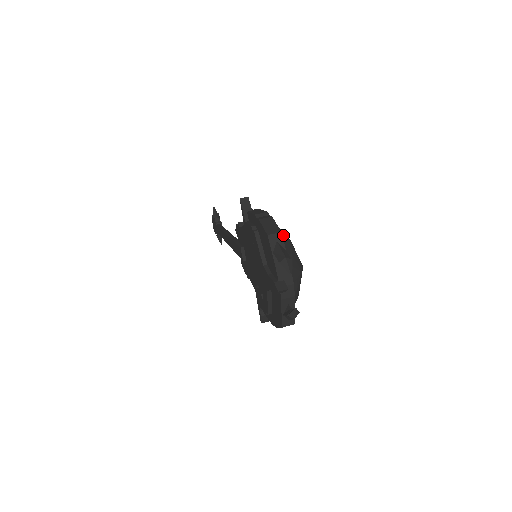
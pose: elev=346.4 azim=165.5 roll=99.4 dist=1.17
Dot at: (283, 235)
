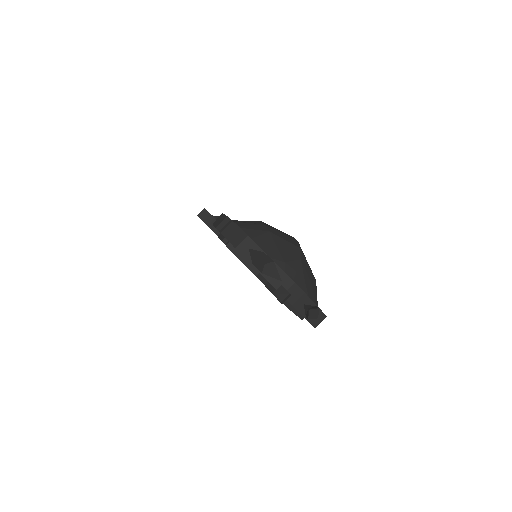
Dot at: (257, 232)
